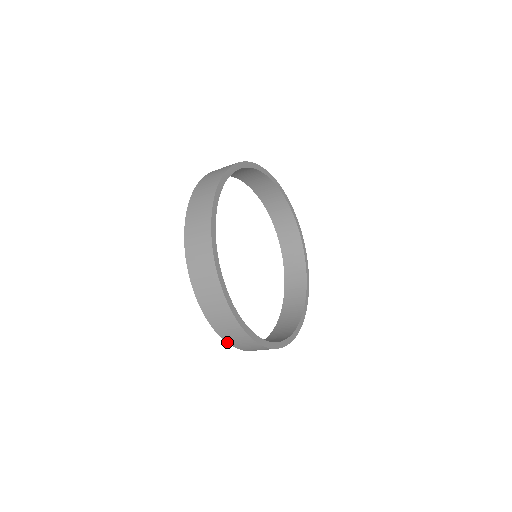
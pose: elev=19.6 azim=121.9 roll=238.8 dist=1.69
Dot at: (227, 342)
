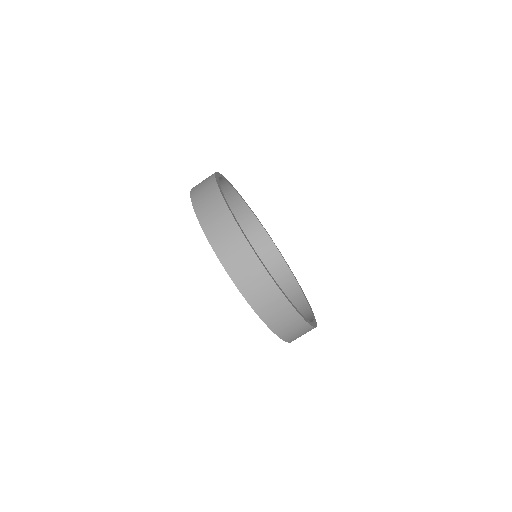
Dot at: (191, 194)
